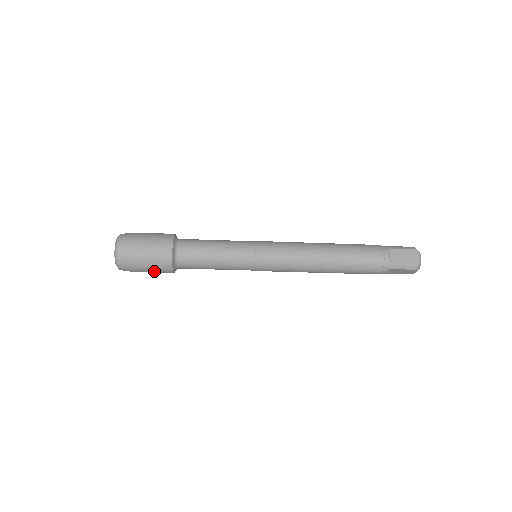
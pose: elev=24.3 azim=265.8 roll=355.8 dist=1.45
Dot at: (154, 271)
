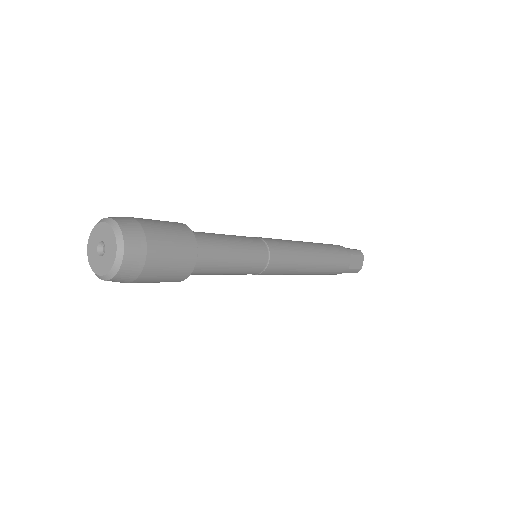
Dot at: (151, 282)
